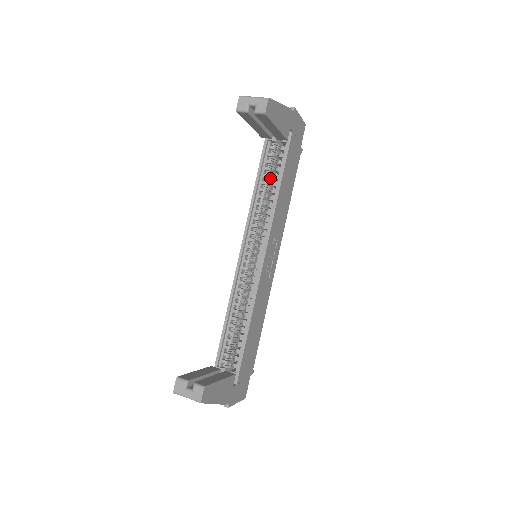
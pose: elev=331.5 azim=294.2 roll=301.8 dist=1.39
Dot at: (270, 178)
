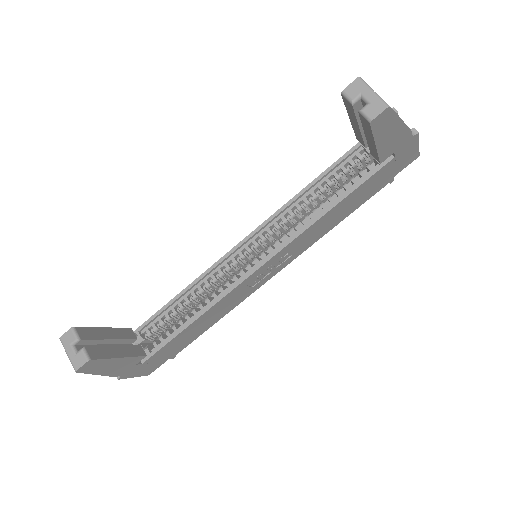
Dot at: (332, 187)
